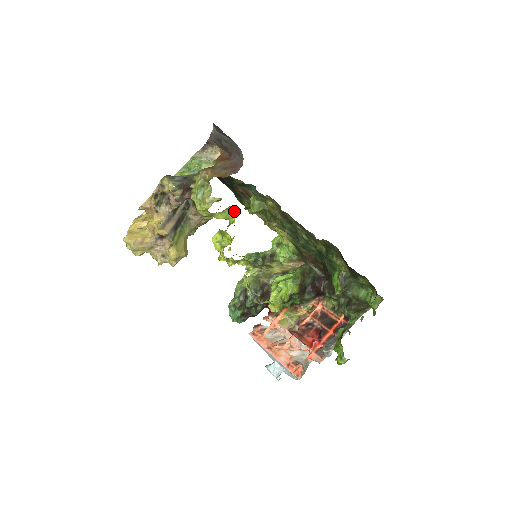
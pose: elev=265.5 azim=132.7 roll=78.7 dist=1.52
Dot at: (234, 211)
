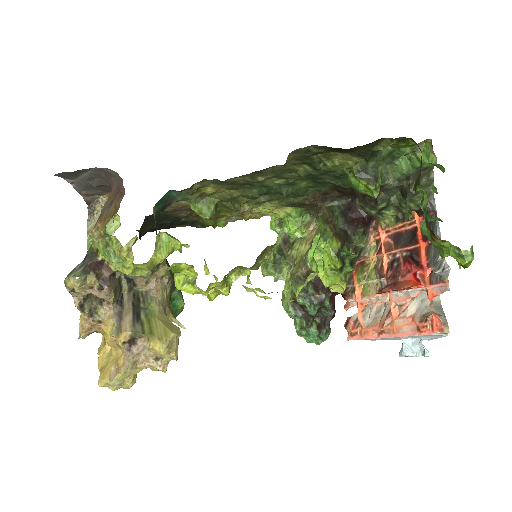
Dot at: (168, 235)
